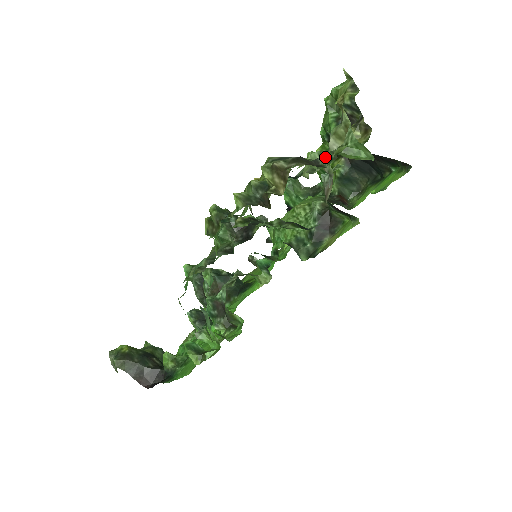
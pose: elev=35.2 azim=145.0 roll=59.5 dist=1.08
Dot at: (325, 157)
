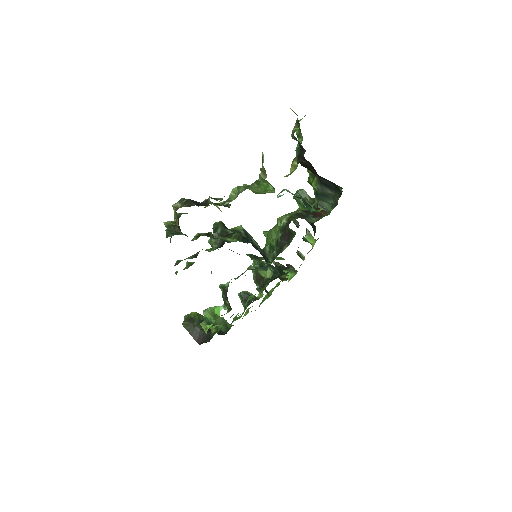
Dot at: occluded
